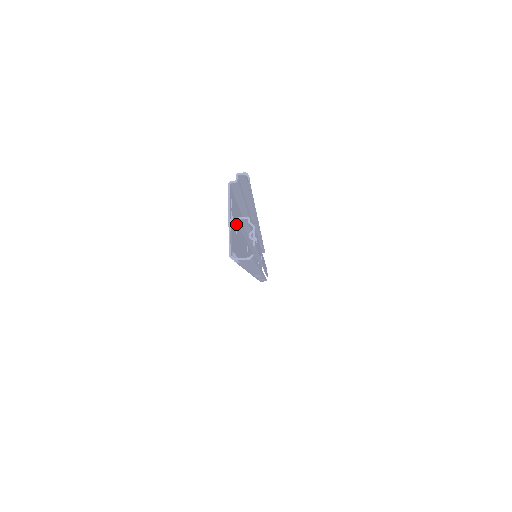
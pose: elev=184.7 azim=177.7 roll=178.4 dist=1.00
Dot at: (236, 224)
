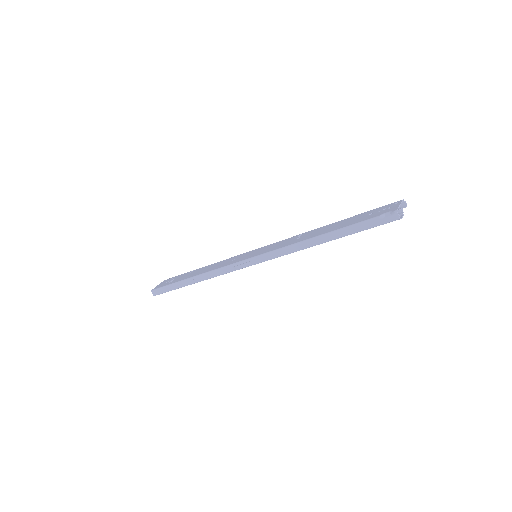
Dot at: (372, 214)
